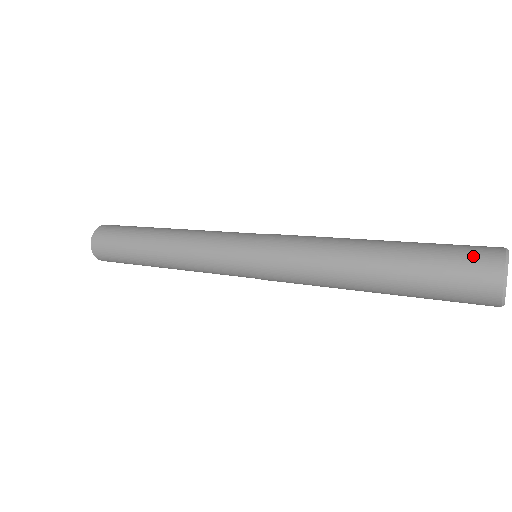
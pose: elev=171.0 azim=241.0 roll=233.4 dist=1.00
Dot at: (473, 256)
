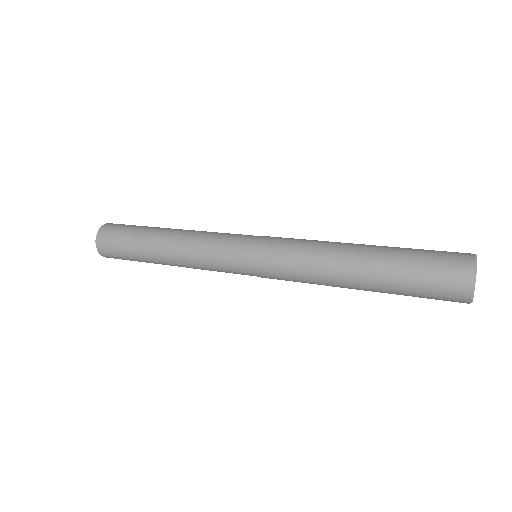
Dot at: occluded
